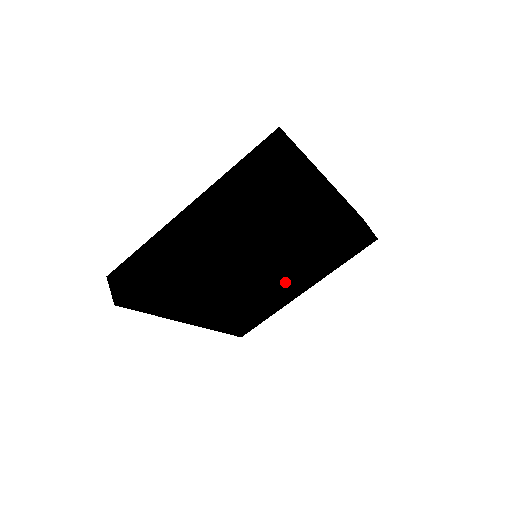
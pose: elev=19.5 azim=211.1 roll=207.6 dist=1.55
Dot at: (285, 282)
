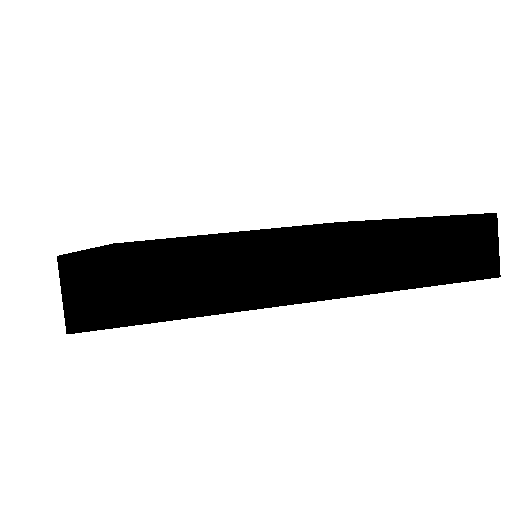
Dot at: occluded
